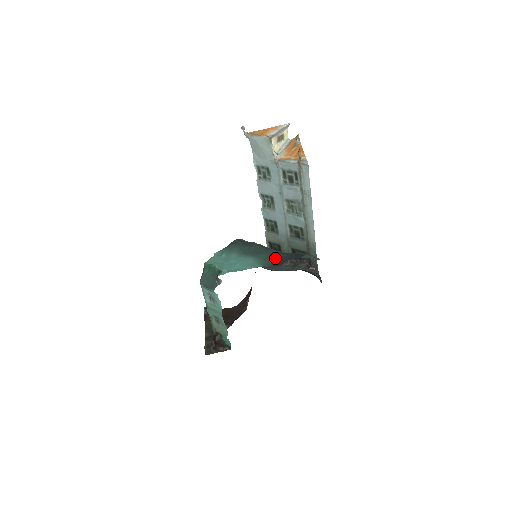
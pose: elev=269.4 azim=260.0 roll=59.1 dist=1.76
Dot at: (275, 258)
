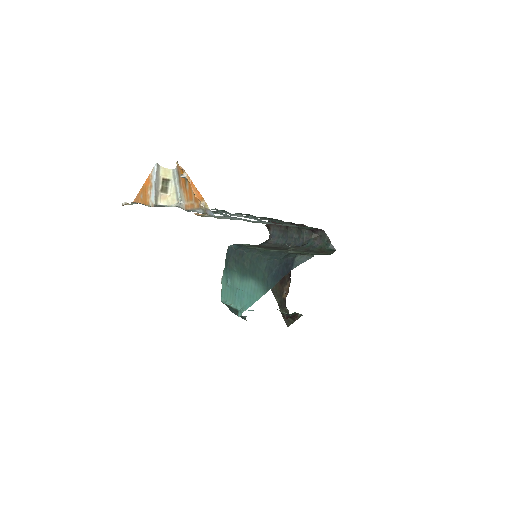
Dot at: (270, 277)
